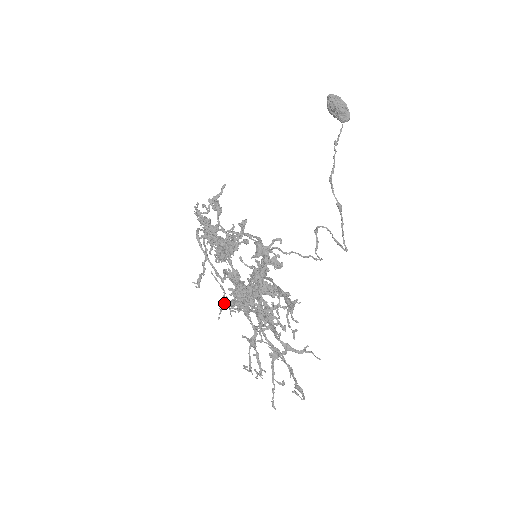
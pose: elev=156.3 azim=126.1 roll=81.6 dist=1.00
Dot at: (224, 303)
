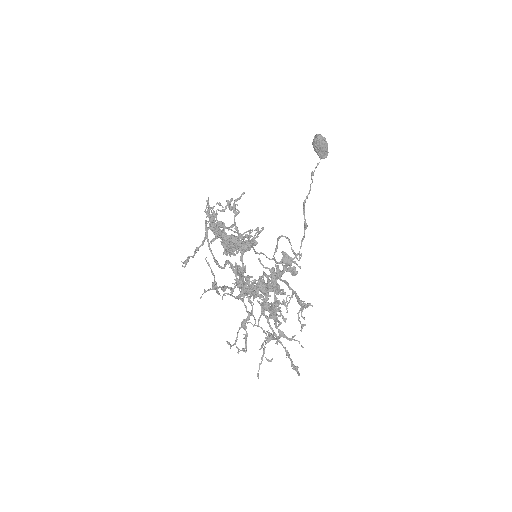
Dot at: (215, 287)
